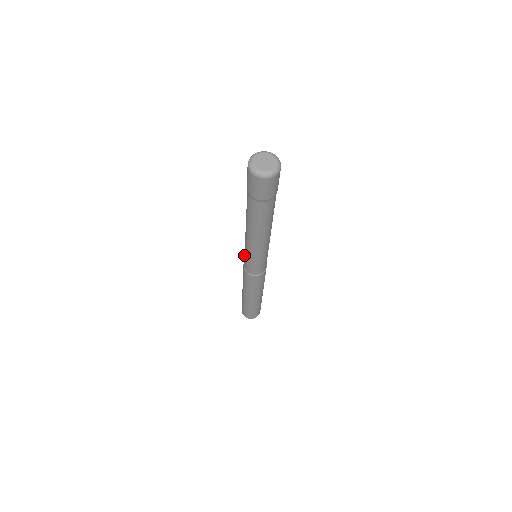
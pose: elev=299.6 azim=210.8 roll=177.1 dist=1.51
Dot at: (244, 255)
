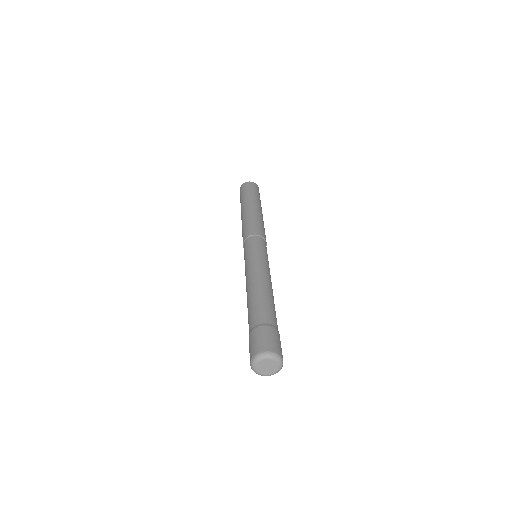
Dot at: (248, 249)
